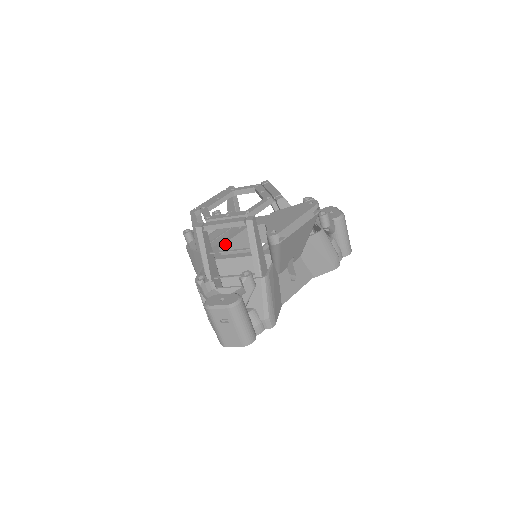
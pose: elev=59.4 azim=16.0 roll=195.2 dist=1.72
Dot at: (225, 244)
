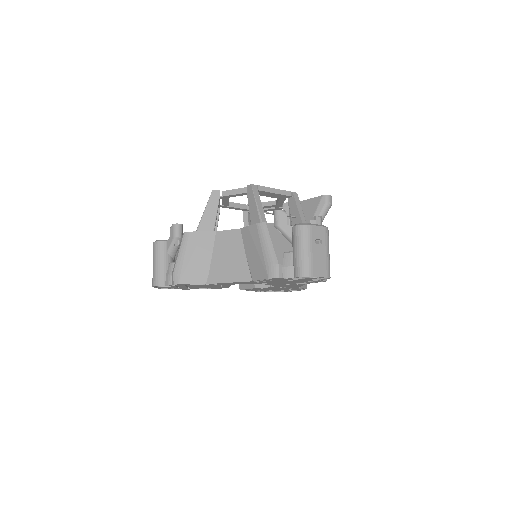
Dot at: occluded
